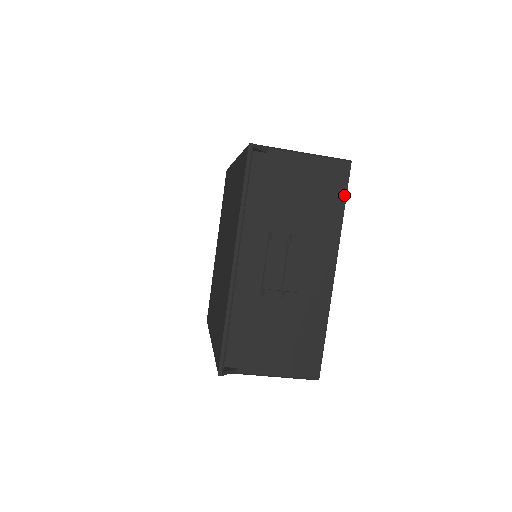
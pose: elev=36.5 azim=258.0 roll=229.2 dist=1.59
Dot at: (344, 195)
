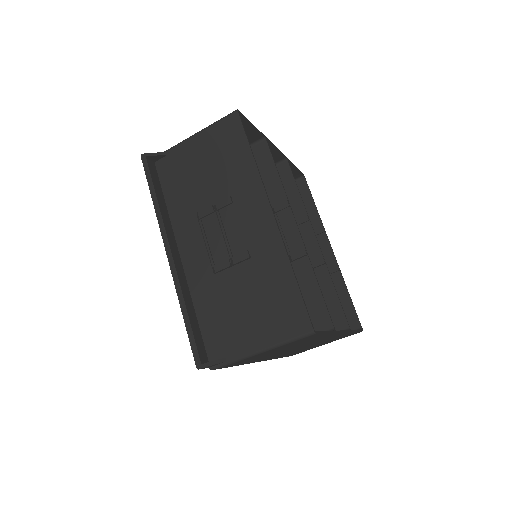
Dot at: (245, 140)
